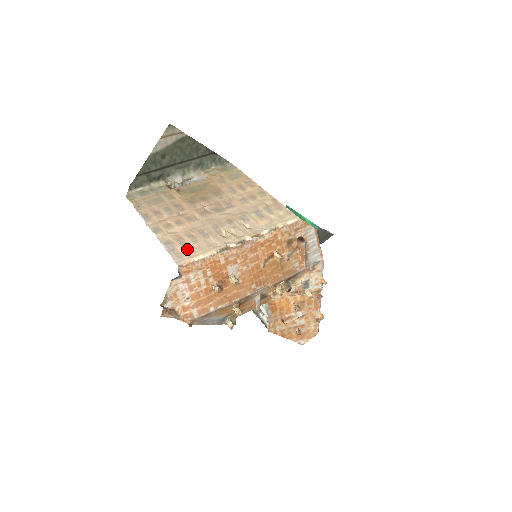
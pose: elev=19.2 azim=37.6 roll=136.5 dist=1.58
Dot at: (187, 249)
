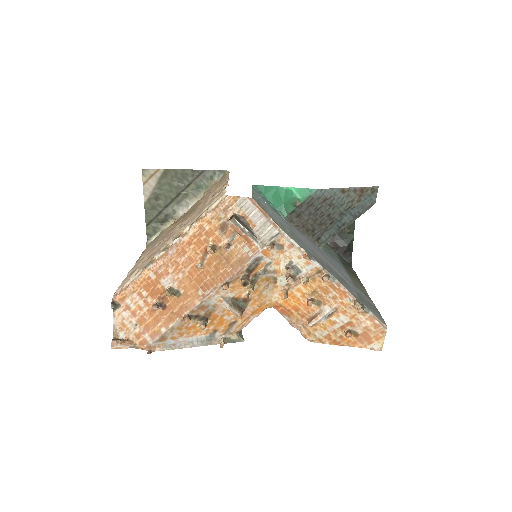
Dot at: occluded
